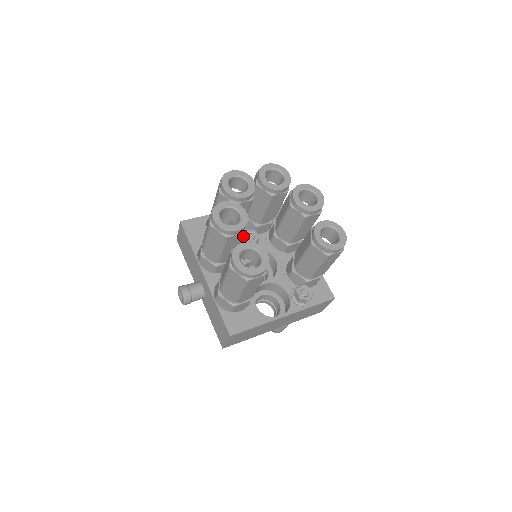
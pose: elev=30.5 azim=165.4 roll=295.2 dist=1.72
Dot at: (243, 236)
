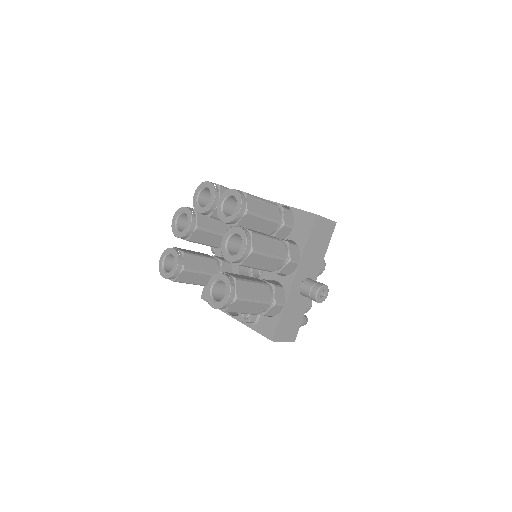
Dot at: (193, 241)
